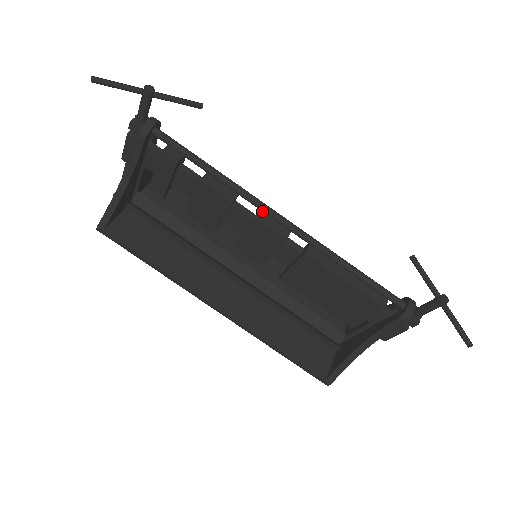
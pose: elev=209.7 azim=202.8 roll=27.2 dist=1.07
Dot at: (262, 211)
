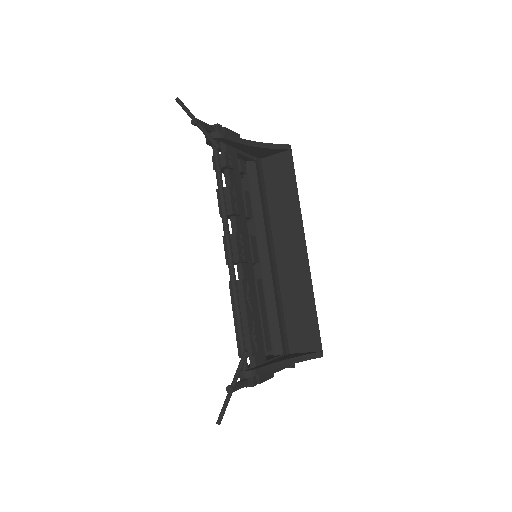
Dot at: (226, 236)
